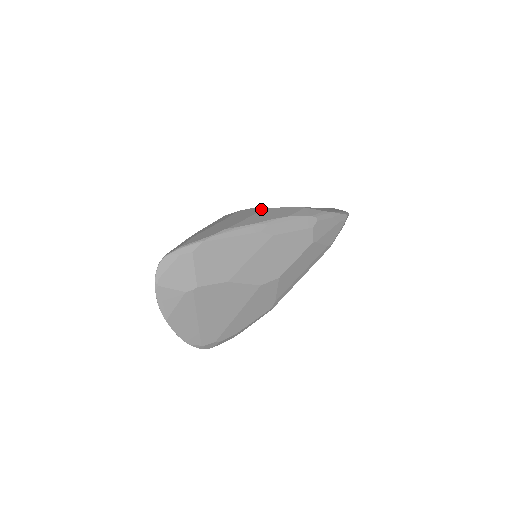
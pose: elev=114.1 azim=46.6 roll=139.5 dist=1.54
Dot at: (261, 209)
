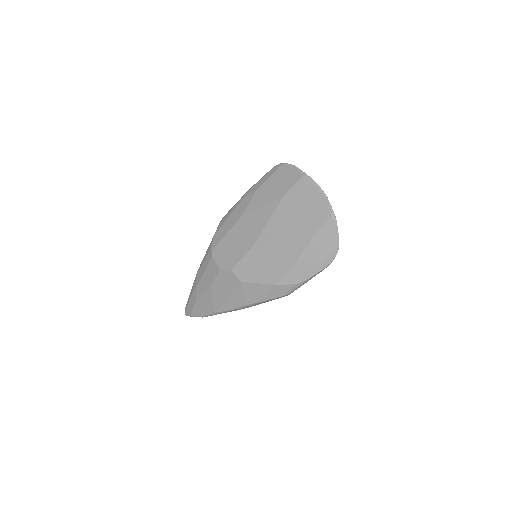
Dot at: (236, 283)
